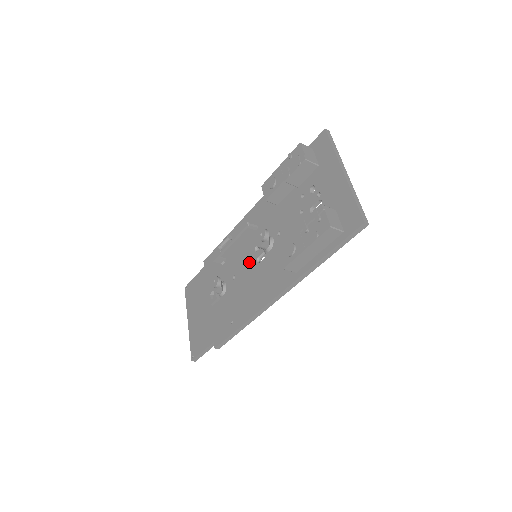
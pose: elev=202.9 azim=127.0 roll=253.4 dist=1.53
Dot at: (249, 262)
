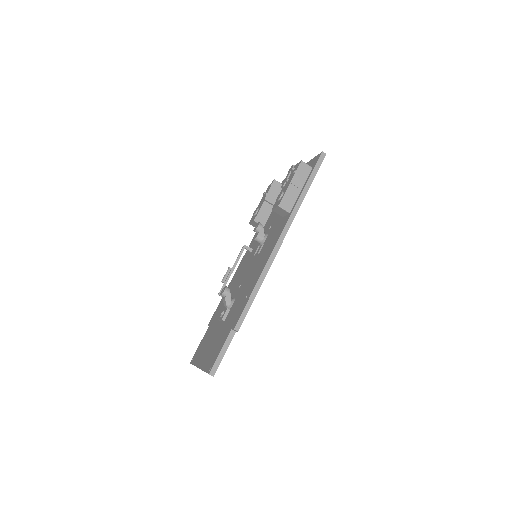
Dot at: (251, 264)
